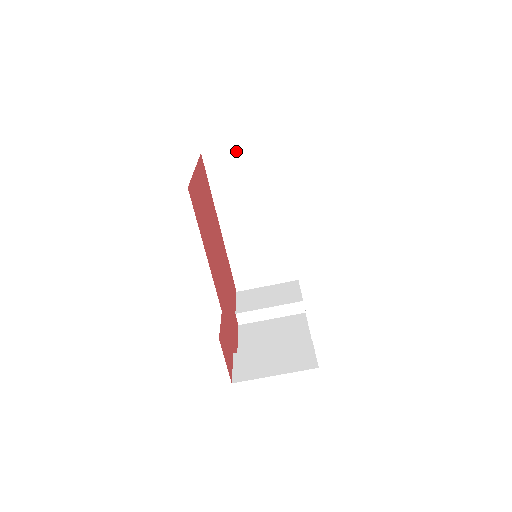
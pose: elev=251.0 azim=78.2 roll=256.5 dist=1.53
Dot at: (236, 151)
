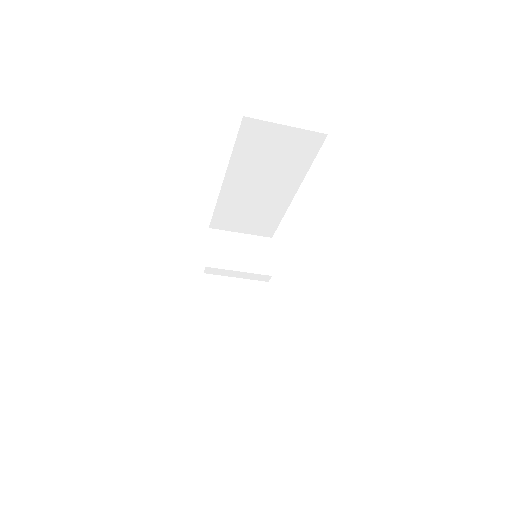
Dot at: (283, 130)
